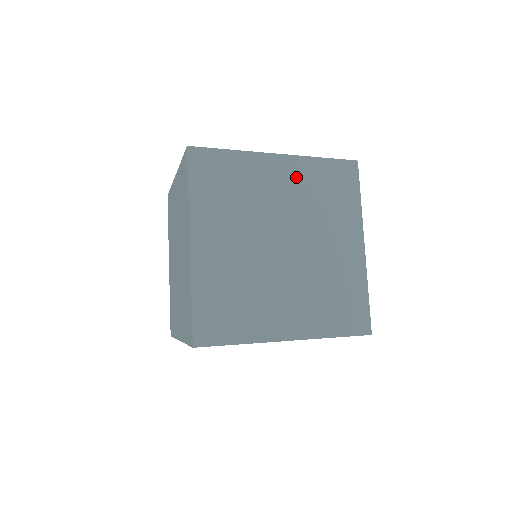
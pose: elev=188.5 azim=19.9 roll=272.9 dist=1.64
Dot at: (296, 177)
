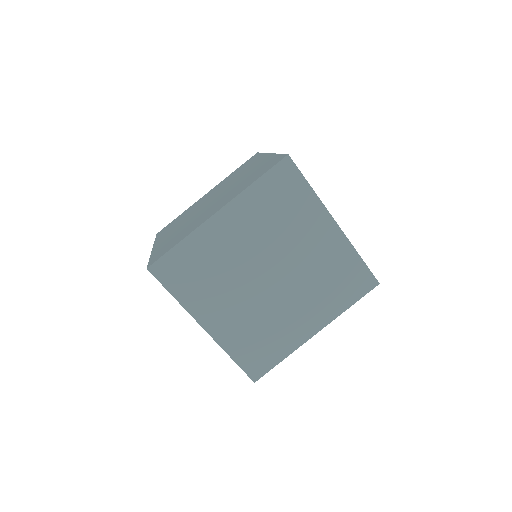
Dot at: (244, 218)
